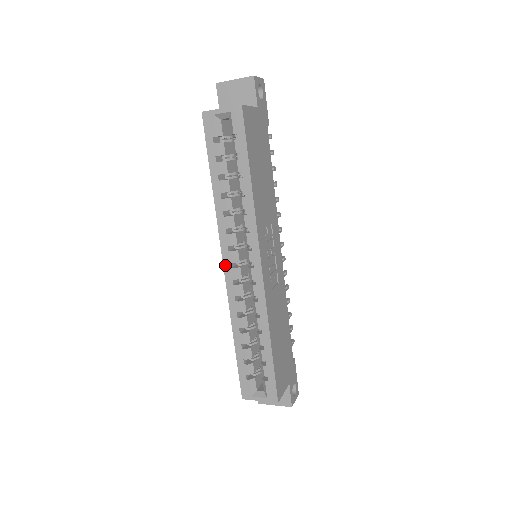
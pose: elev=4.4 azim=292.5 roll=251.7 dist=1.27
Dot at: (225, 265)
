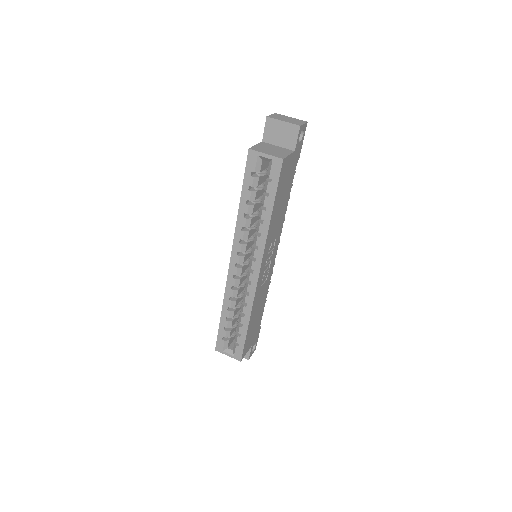
Dot at: (231, 263)
